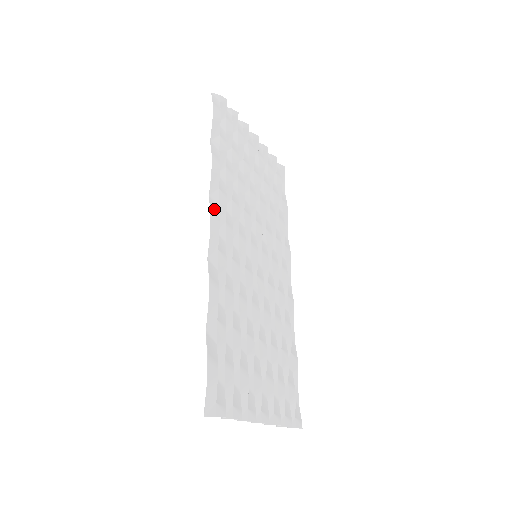
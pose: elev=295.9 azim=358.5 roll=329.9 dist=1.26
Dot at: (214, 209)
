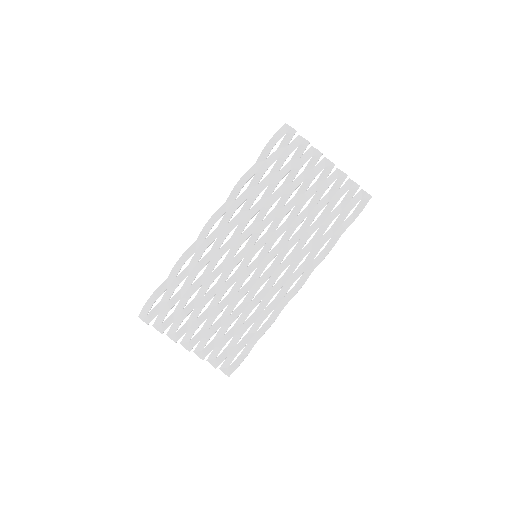
Dot at: (219, 213)
